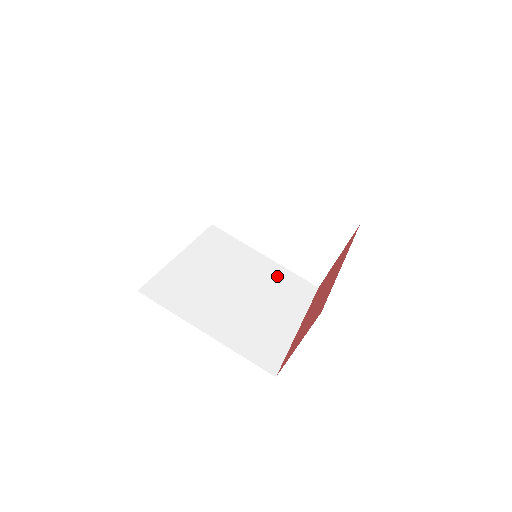
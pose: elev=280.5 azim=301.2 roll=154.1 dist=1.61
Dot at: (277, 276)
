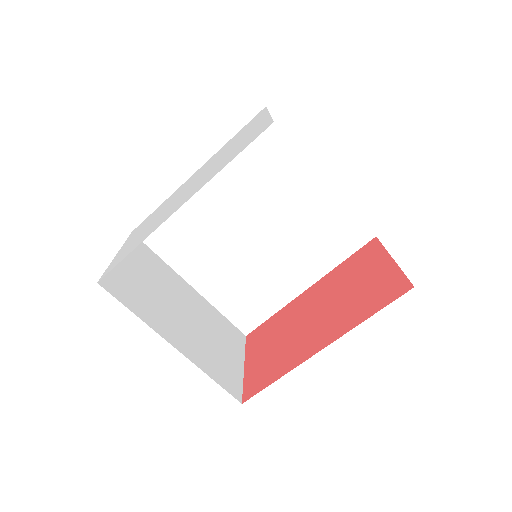
Dot at: (322, 215)
